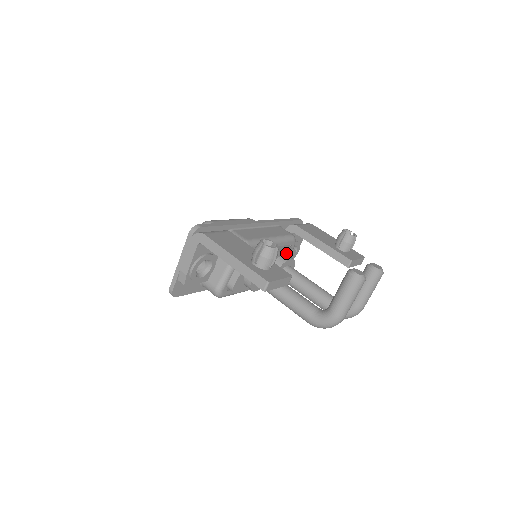
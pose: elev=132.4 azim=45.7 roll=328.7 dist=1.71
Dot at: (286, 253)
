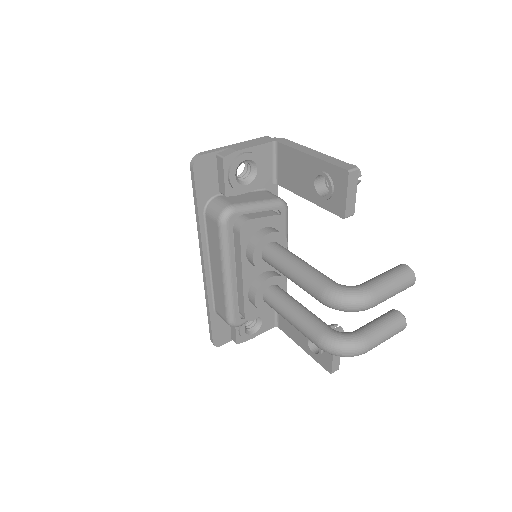
Dot at: occluded
